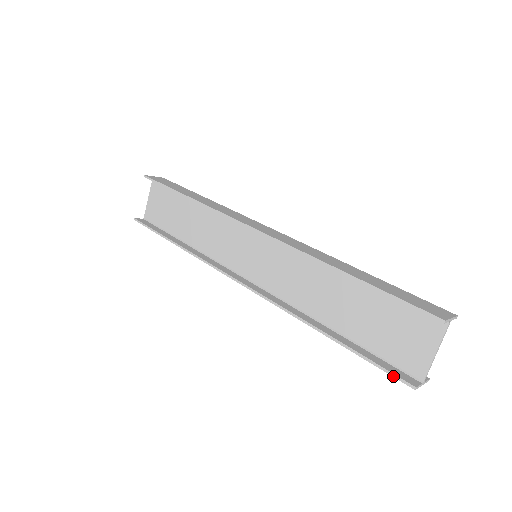
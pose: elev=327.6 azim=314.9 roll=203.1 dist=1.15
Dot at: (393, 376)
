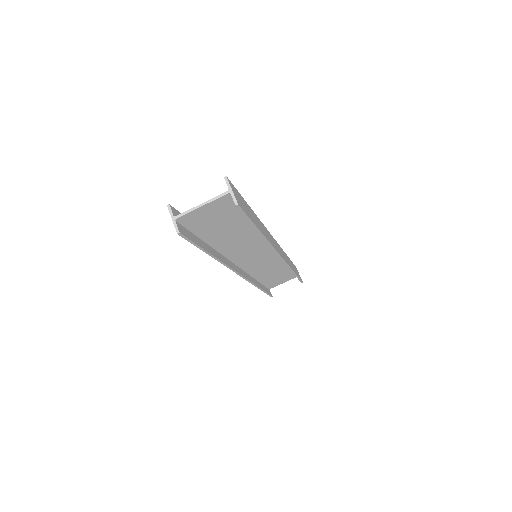
Dot at: (176, 211)
